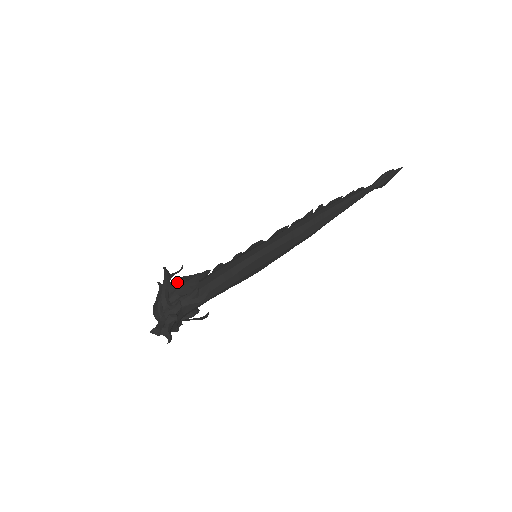
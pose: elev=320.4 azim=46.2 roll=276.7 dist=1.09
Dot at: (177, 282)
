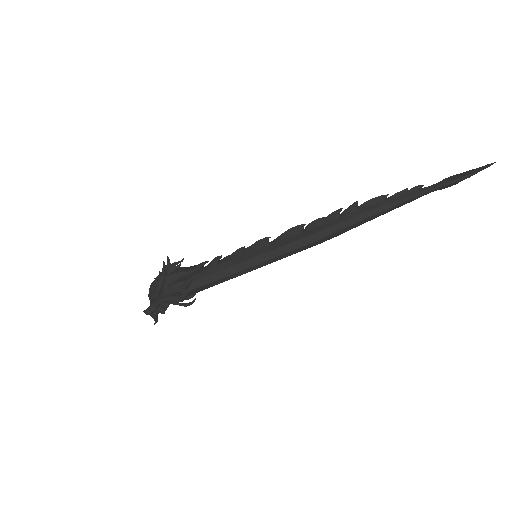
Dot at: (172, 280)
